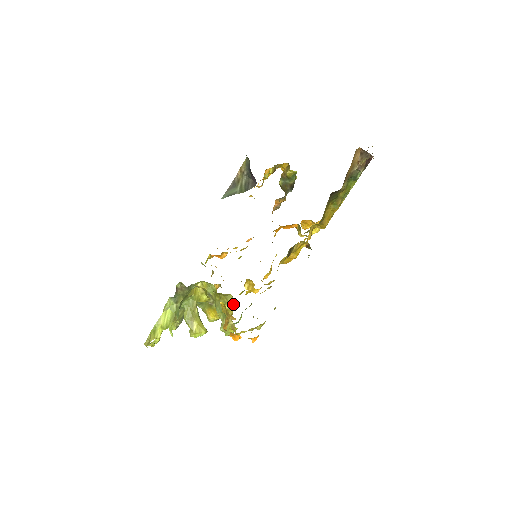
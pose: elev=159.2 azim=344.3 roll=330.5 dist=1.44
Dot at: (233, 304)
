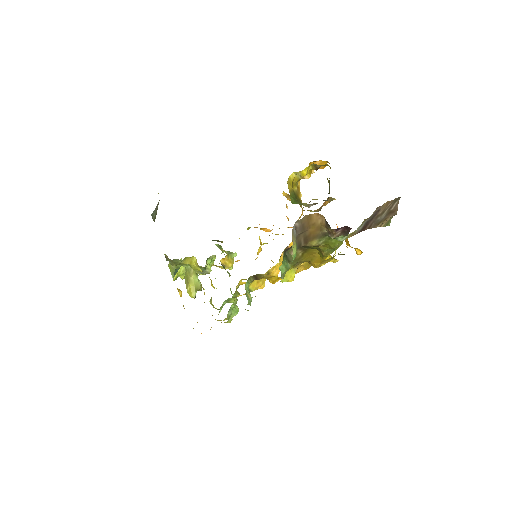
Dot at: (204, 292)
